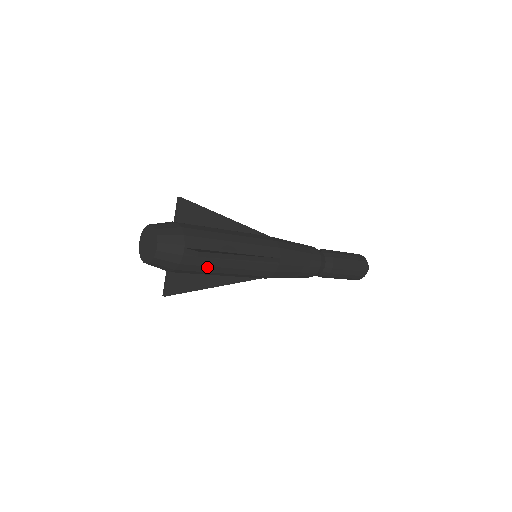
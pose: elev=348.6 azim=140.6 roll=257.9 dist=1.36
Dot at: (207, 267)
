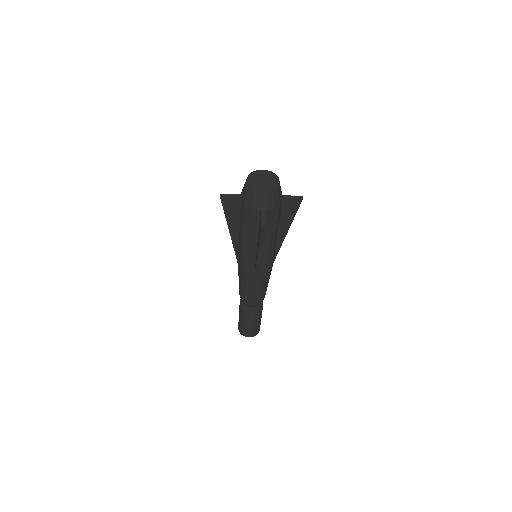
Dot at: (276, 224)
